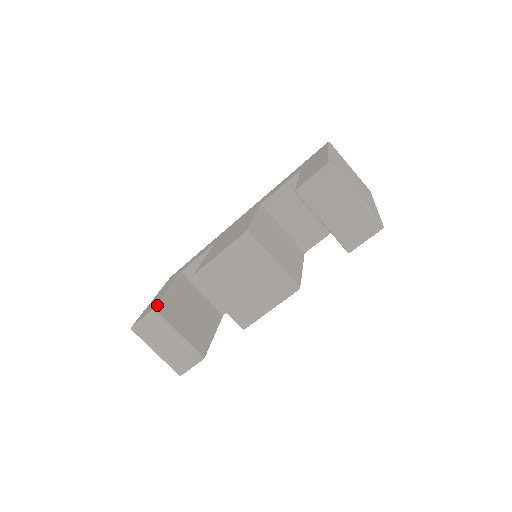
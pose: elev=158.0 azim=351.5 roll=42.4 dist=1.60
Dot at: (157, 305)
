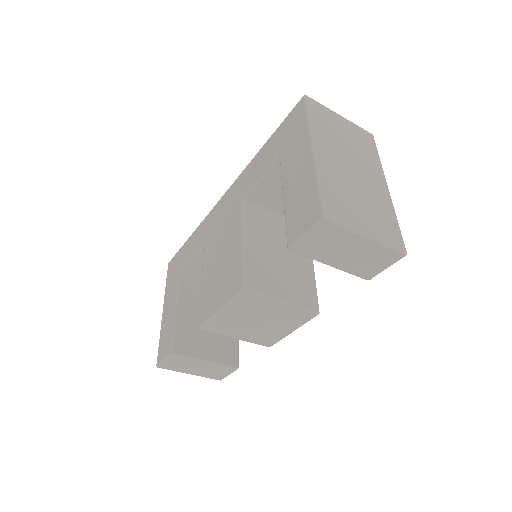
Dot at: (173, 345)
